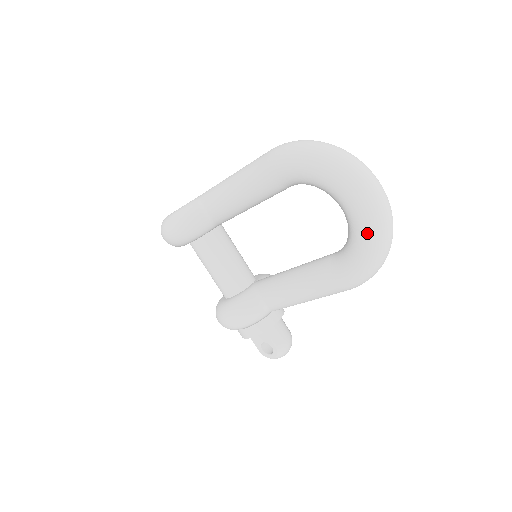
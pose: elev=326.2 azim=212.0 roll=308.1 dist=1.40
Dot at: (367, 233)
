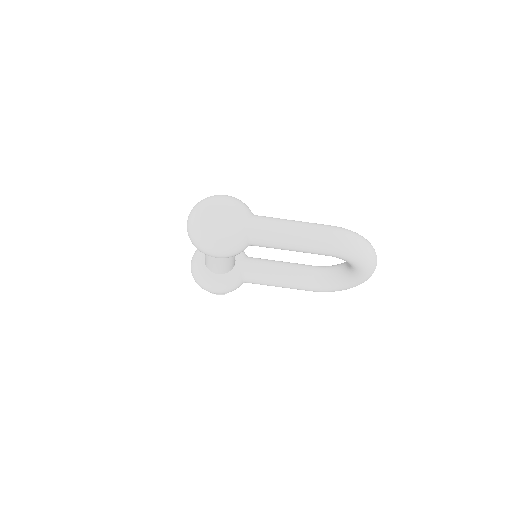
Dot at: (354, 286)
